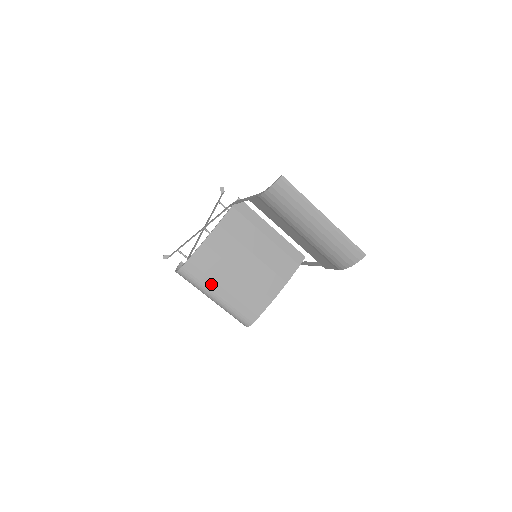
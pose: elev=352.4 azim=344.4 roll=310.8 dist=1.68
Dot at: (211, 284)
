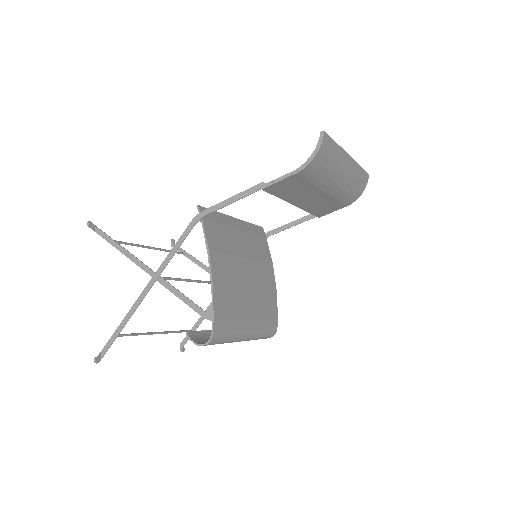
Dot at: (240, 324)
